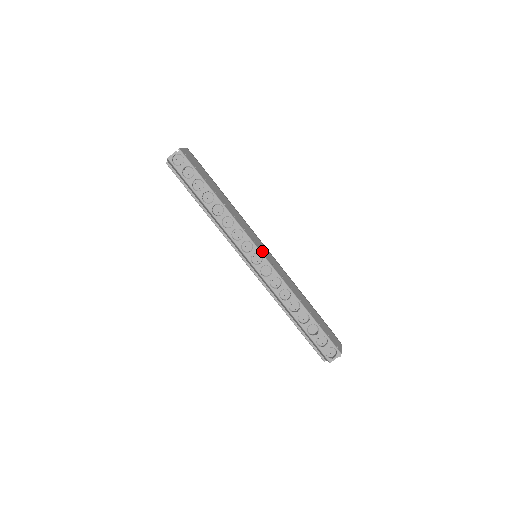
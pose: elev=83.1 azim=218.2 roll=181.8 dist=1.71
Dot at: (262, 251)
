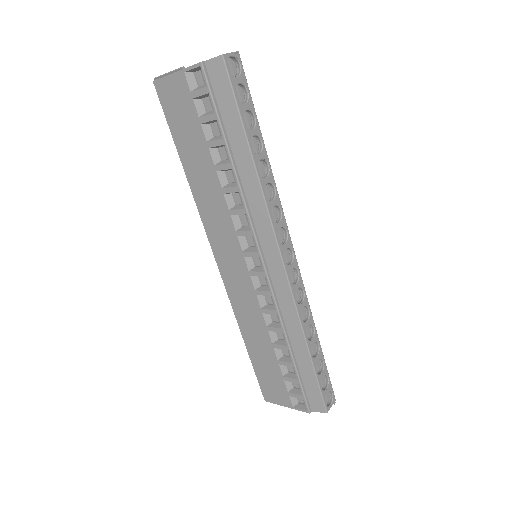
Dot at: occluded
